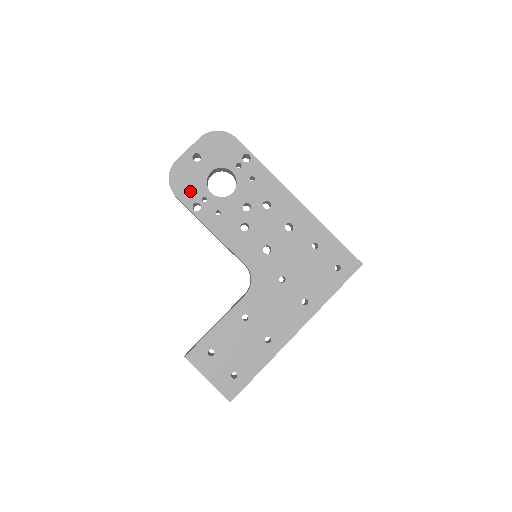
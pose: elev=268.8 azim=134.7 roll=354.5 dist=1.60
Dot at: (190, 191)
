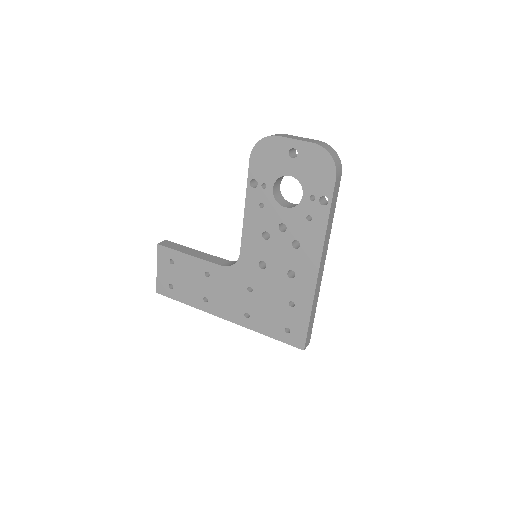
Dot at: (262, 168)
